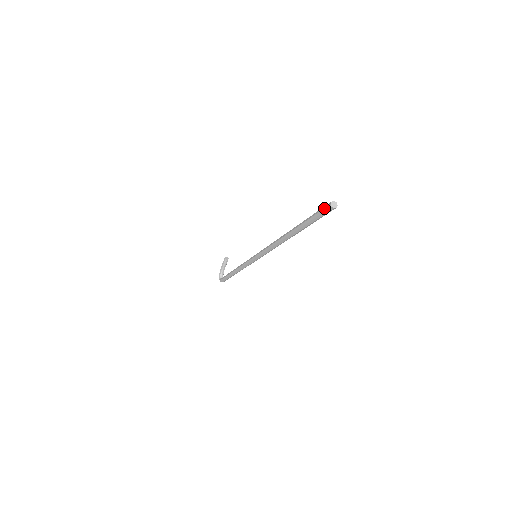
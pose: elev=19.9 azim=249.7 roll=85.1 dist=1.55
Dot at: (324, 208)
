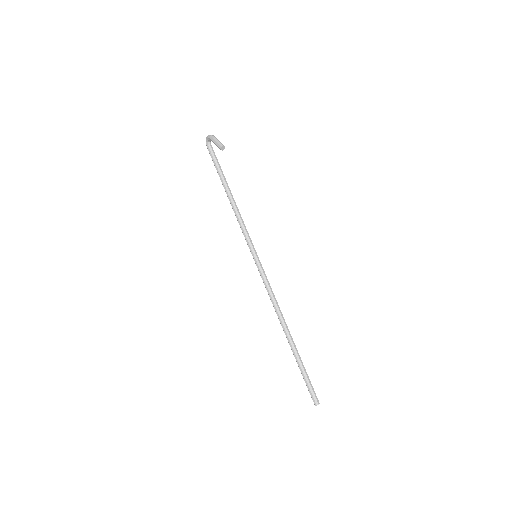
Dot at: (311, 397)
